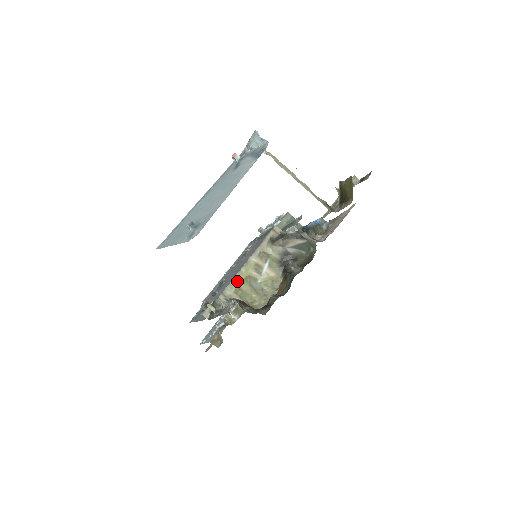
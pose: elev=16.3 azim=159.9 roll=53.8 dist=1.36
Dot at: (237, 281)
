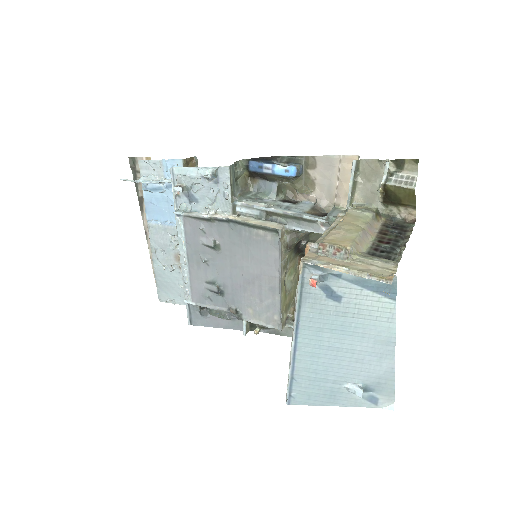
Dot at: (283, 306)
